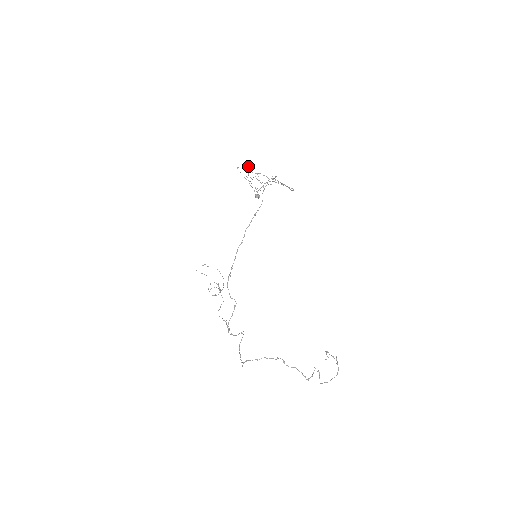
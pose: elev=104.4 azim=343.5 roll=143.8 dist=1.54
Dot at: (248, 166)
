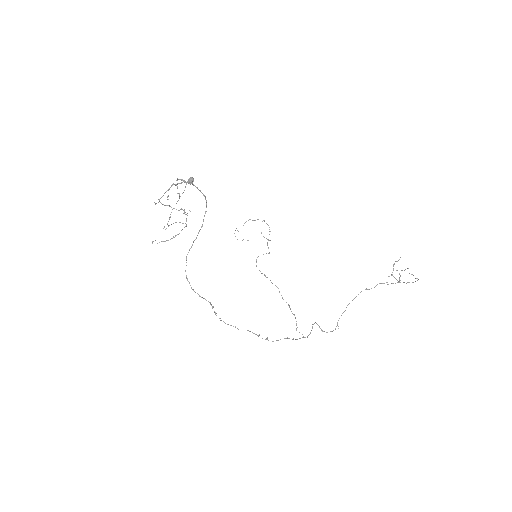
Dot at: occluded
